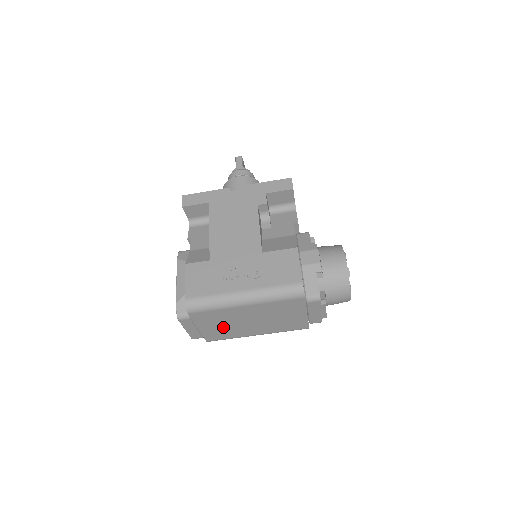
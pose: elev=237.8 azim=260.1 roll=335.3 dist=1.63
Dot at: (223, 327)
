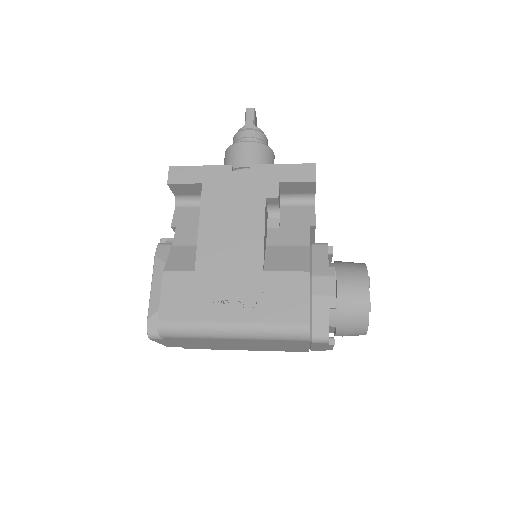
Dot at: (205, 345)
